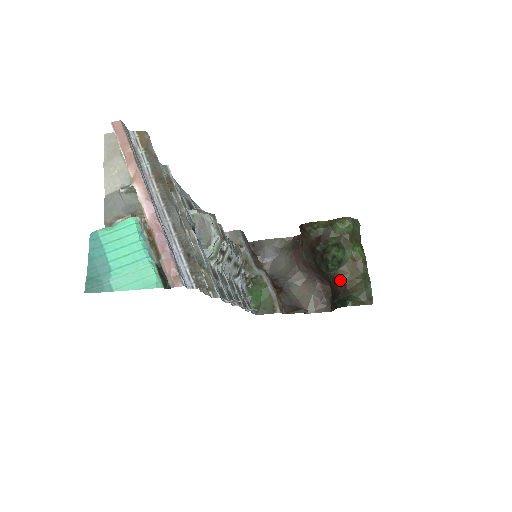
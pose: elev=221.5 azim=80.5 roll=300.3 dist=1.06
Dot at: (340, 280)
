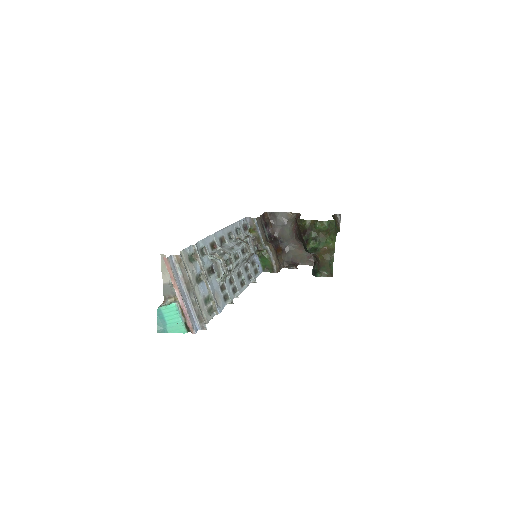
Dot at: (316, 257)
